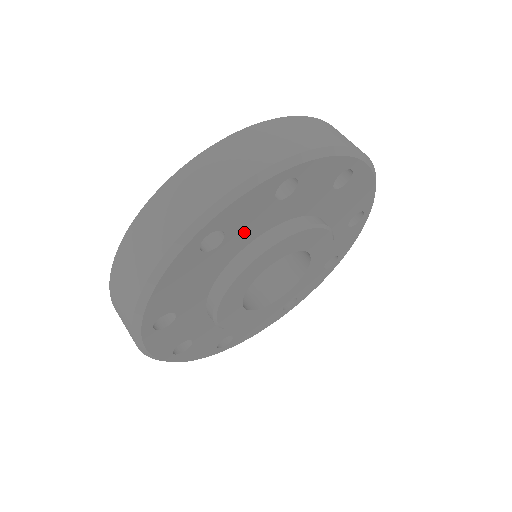
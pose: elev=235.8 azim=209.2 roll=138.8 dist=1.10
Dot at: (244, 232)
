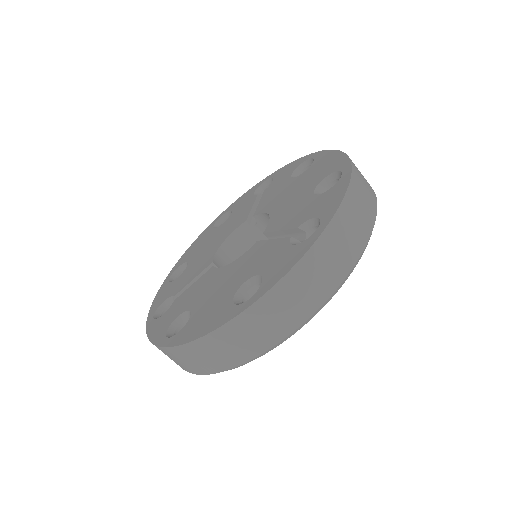
Dot at: occluded
